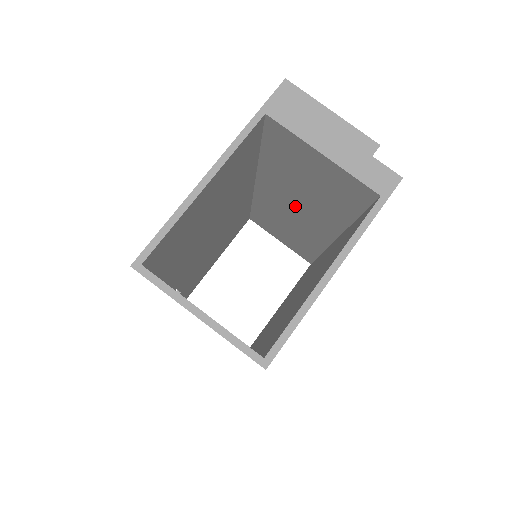
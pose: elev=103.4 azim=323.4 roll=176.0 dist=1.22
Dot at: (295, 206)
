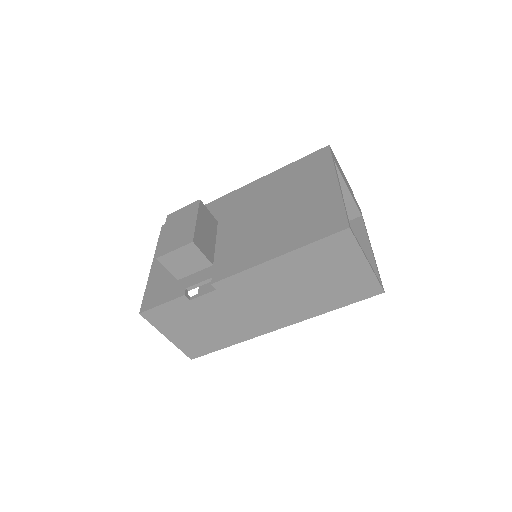
Dot at: occluded
